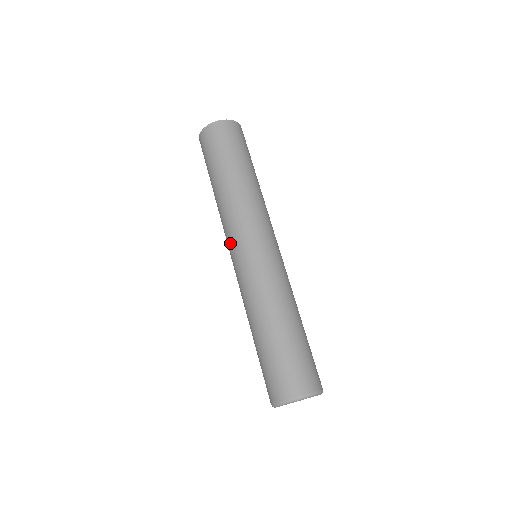
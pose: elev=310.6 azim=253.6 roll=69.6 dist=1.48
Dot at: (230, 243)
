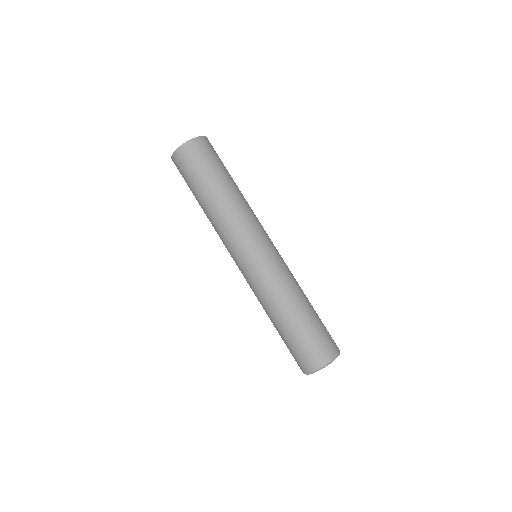
Dot at: occluded
